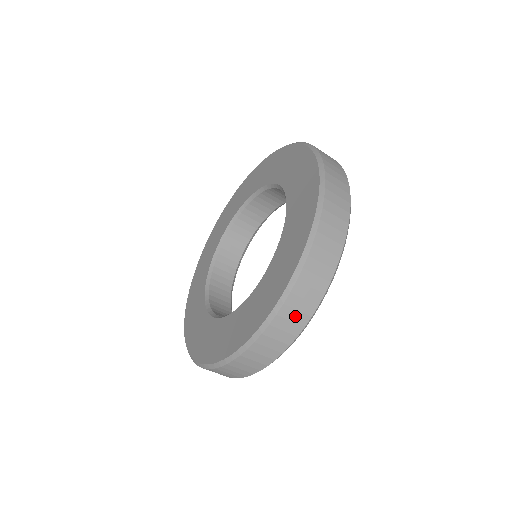
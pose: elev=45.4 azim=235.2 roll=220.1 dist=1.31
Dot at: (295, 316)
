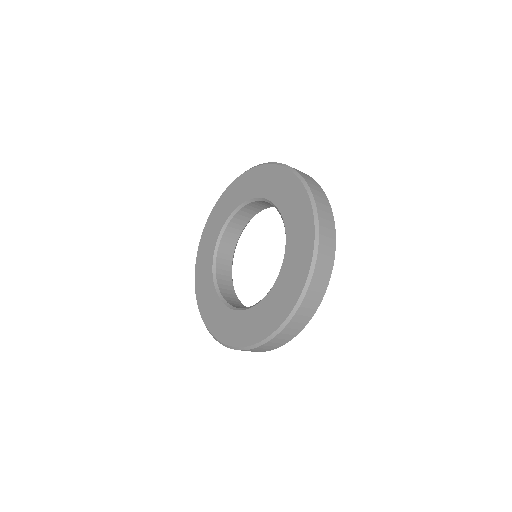
Dot at: (257, 351)
